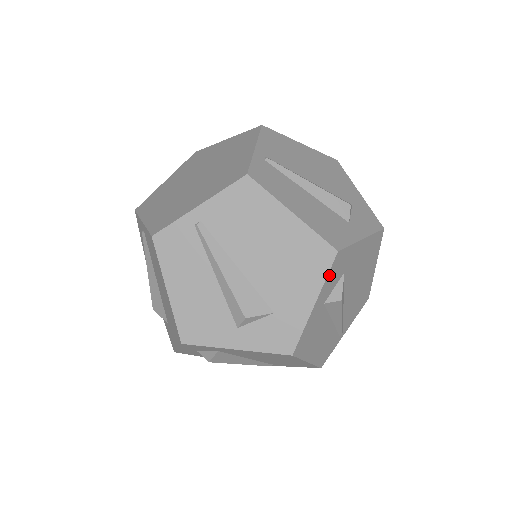
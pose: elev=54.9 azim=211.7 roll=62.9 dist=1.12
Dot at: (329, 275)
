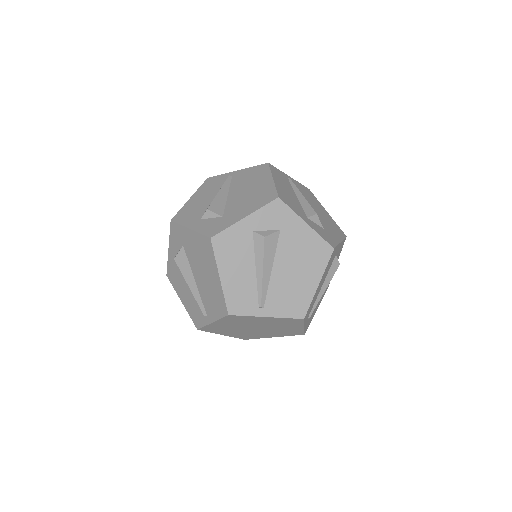
Dot at: (343, 241)
